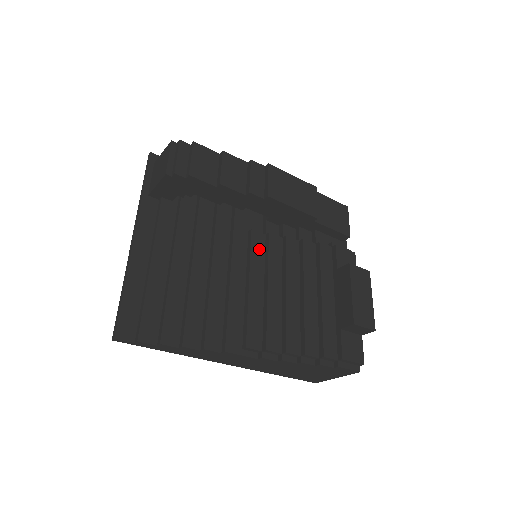
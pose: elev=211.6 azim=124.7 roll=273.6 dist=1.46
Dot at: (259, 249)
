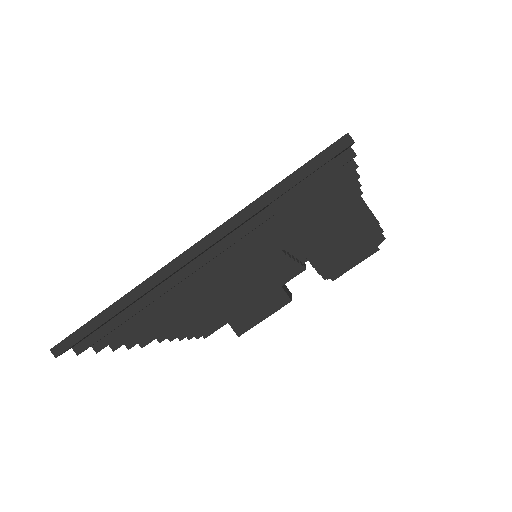
Dot at: occluded
